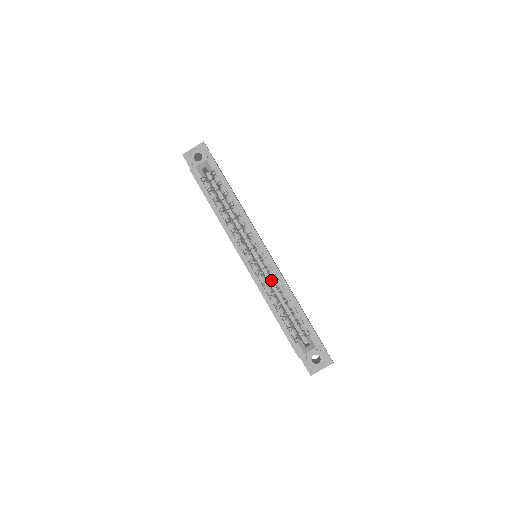
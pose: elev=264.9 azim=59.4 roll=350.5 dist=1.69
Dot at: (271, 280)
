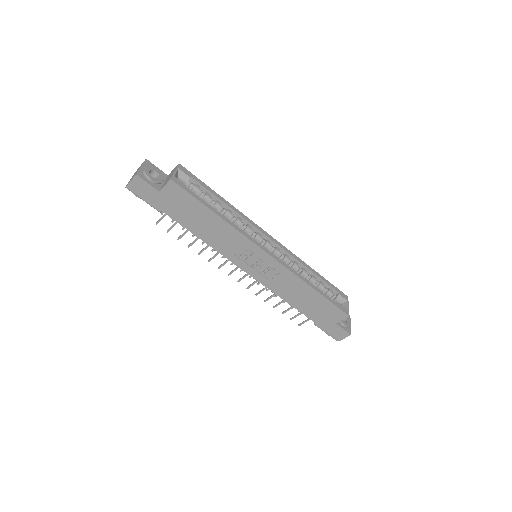
Dot at: occluded
